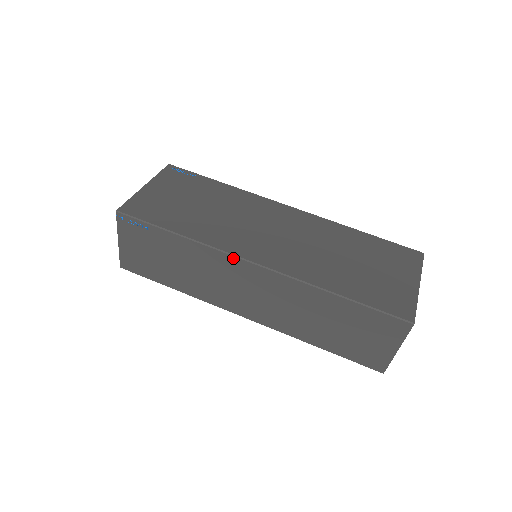
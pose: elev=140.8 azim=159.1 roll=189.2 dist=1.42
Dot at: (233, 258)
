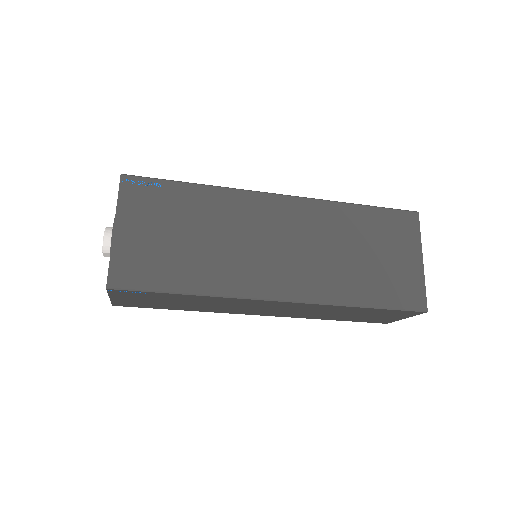
Dot at: (254, 300)
